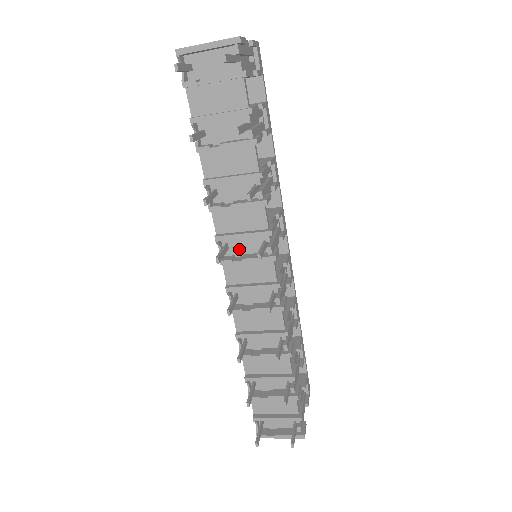
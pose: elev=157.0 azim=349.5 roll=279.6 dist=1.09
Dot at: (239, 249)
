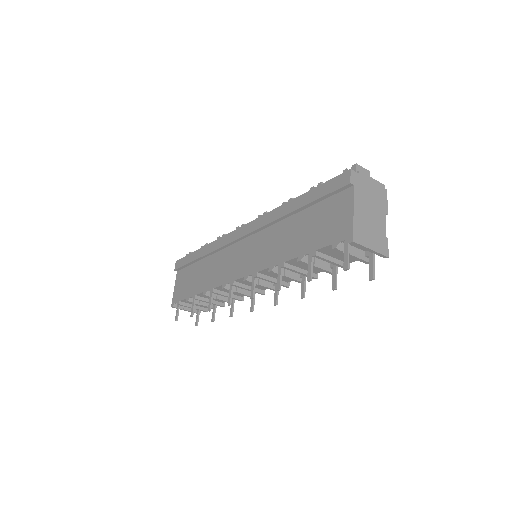
Dot at: occluded
